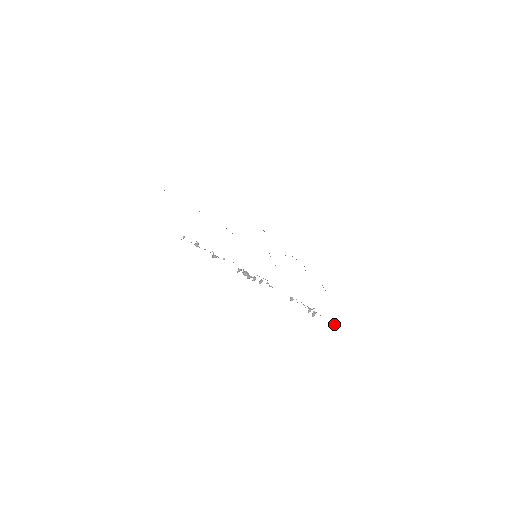
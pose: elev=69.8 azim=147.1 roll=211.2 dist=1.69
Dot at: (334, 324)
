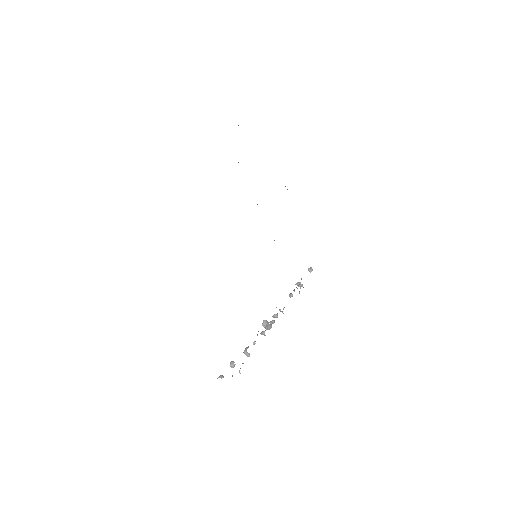
Dot at: occluded
